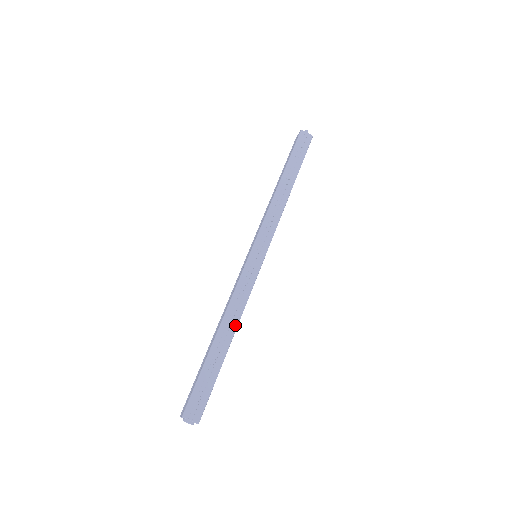
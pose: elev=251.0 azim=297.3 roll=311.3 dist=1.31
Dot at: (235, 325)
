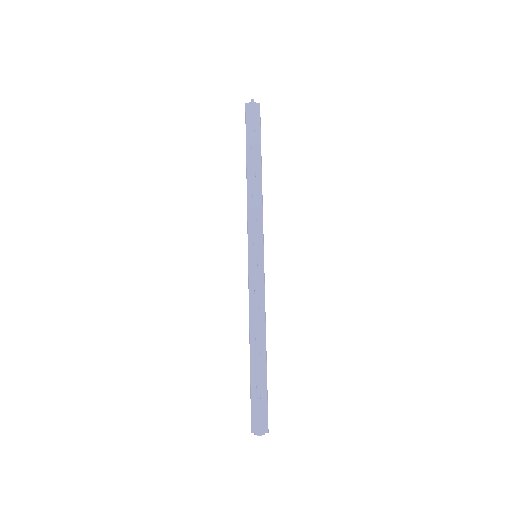
Dot at: (263, 332)
